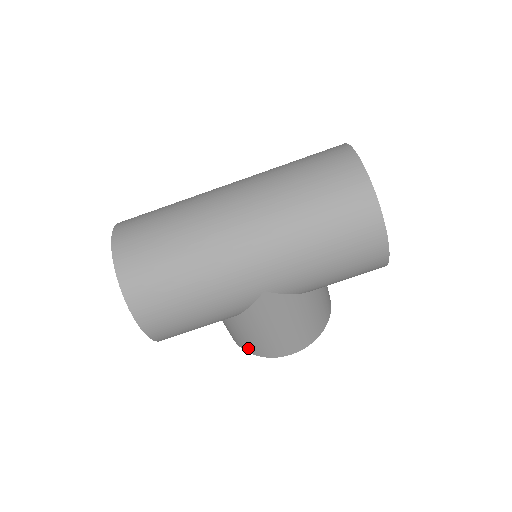
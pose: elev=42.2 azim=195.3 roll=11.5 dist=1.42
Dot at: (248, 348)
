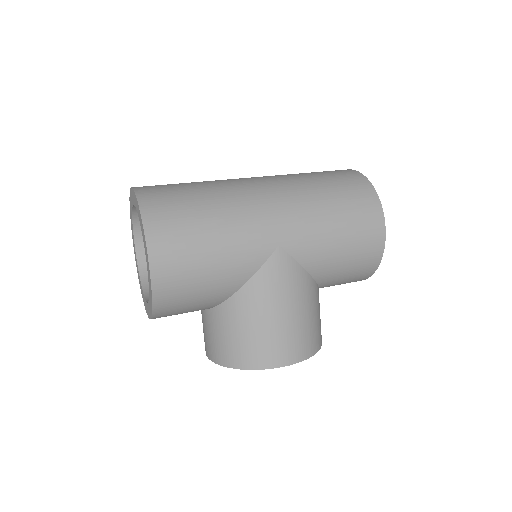
Dot at: (239, 357)
